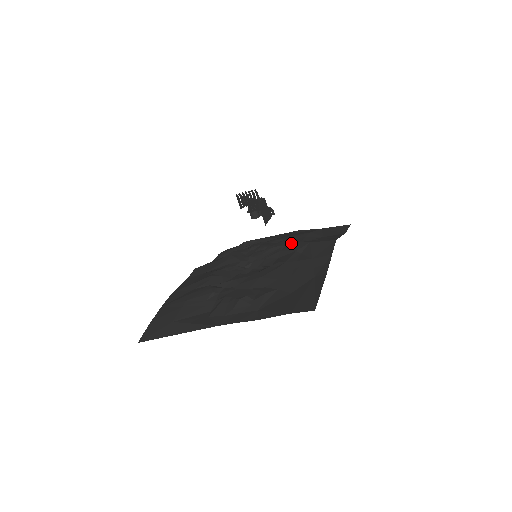
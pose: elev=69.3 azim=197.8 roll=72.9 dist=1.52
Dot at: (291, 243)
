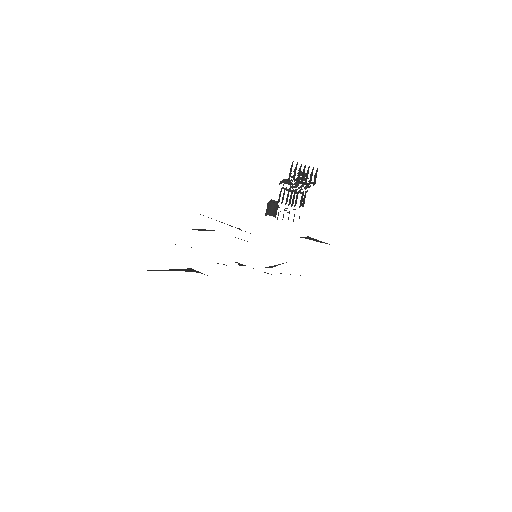
Dot at: occluded
